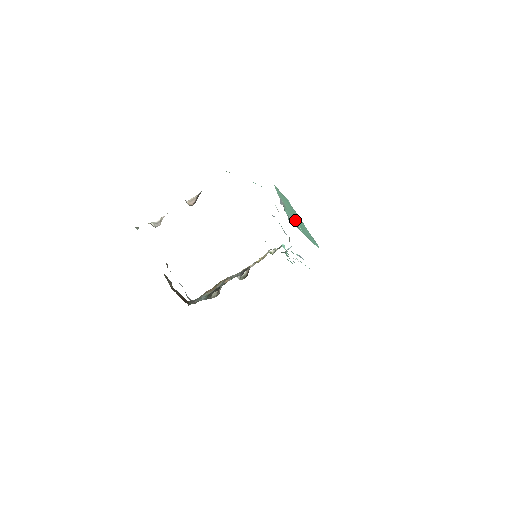
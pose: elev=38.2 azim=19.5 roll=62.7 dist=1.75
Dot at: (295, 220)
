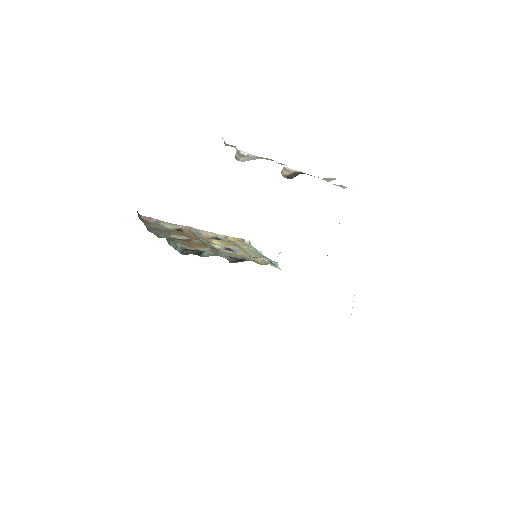
Dot at: occluded
